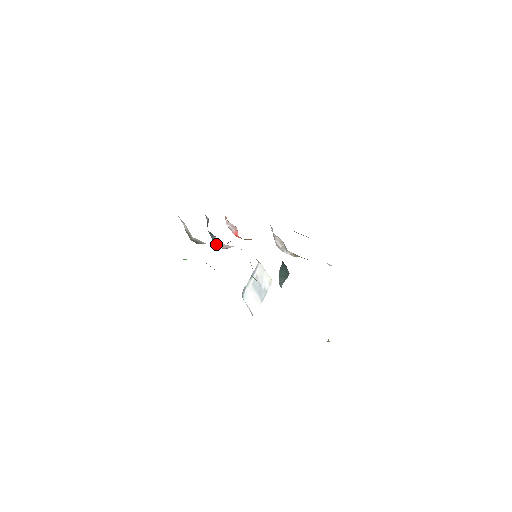
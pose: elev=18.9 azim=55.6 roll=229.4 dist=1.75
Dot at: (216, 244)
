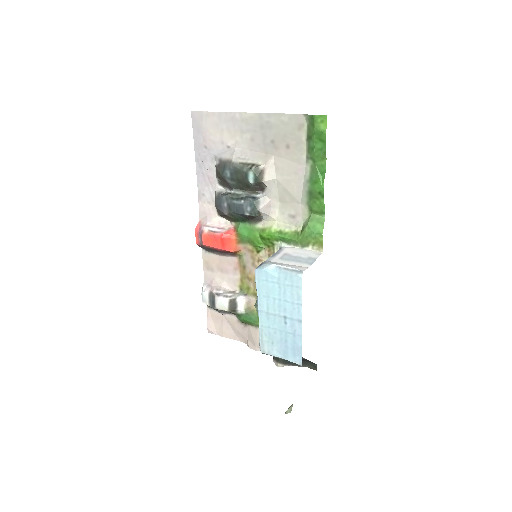
Dot at: (257, 199)
